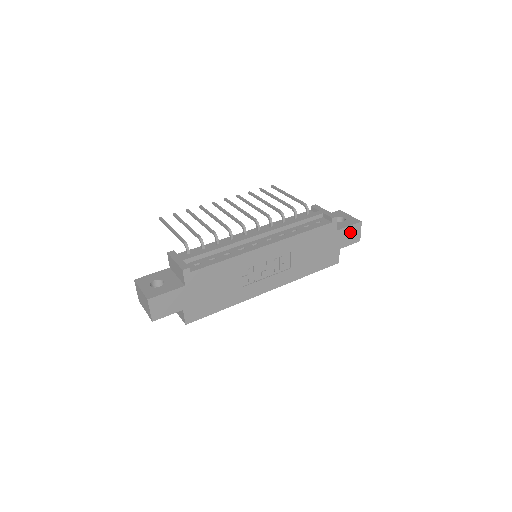
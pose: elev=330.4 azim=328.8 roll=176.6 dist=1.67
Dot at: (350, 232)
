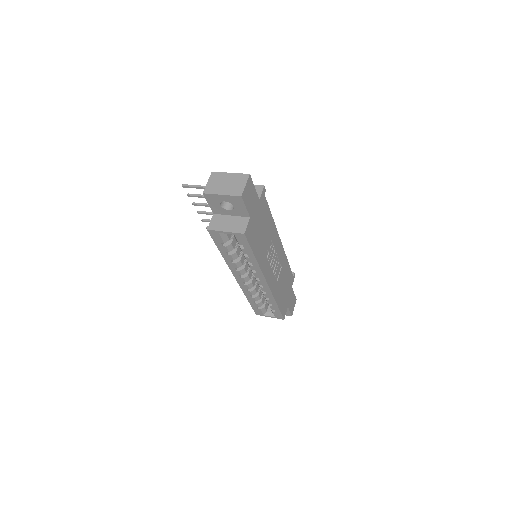
Dot at: (293, 300)
